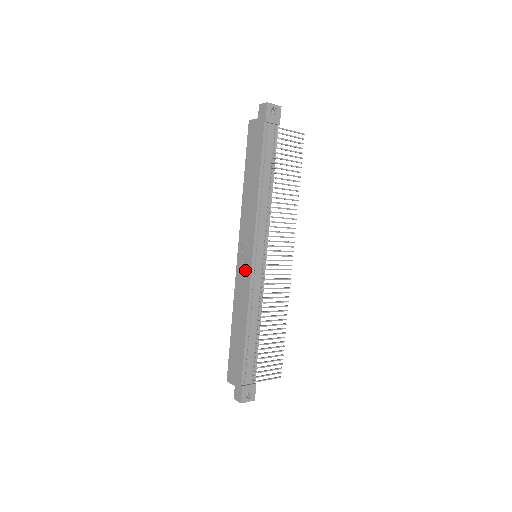
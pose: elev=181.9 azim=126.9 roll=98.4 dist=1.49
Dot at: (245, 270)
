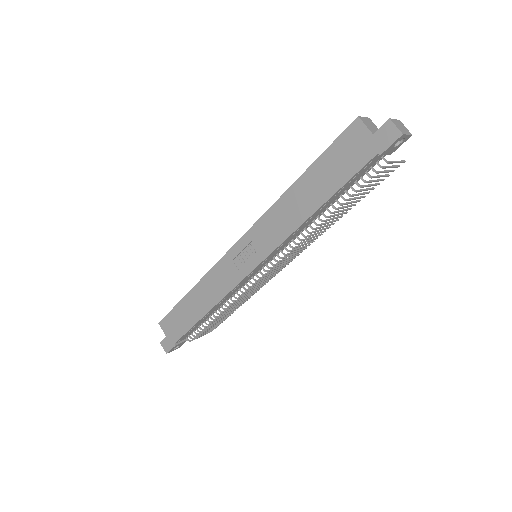
Dot at: (237, 269)
